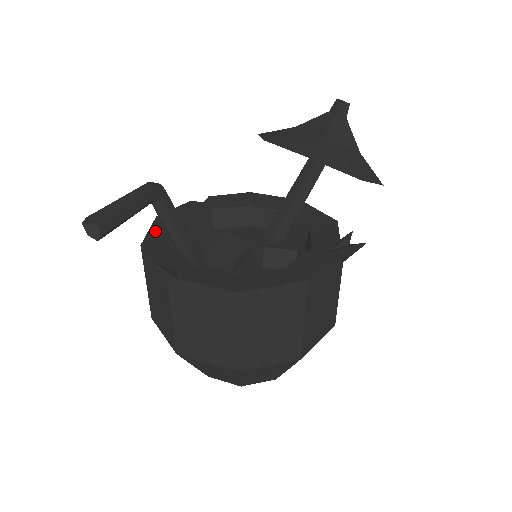
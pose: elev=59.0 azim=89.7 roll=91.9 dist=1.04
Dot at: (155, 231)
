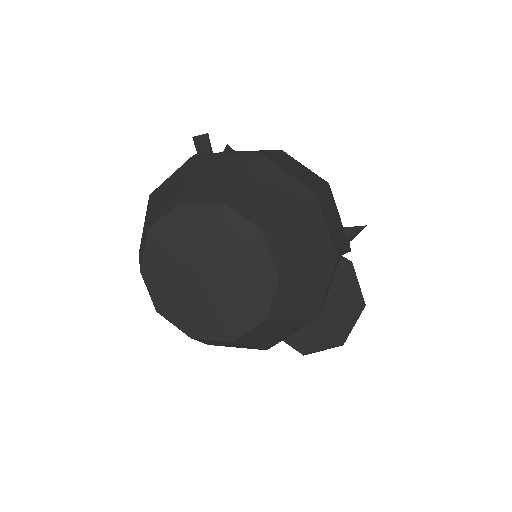
Dot at: occluded
